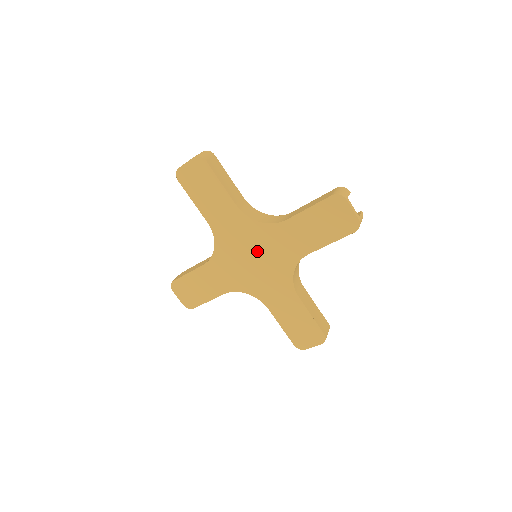
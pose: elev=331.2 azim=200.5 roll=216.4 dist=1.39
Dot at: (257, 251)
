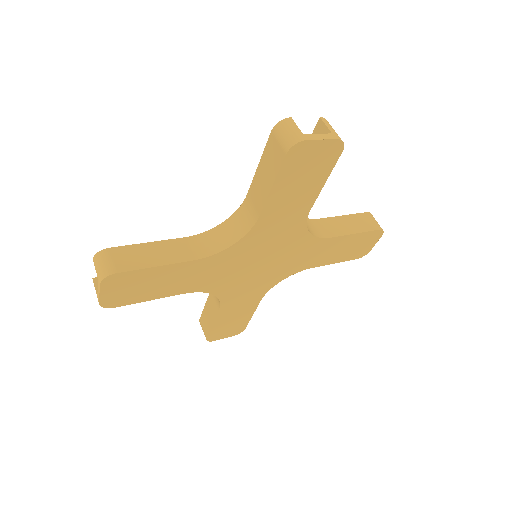
Dot at: (257, 258)
